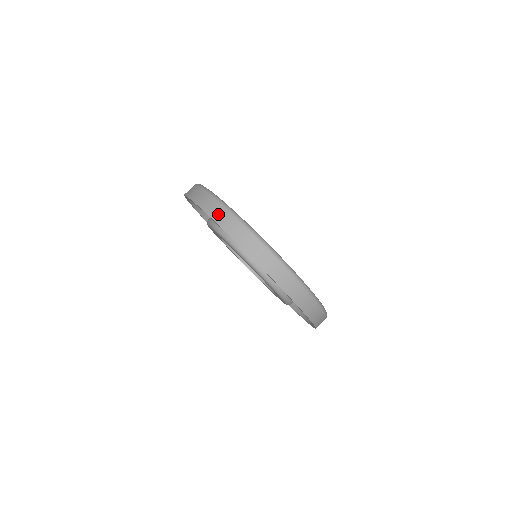
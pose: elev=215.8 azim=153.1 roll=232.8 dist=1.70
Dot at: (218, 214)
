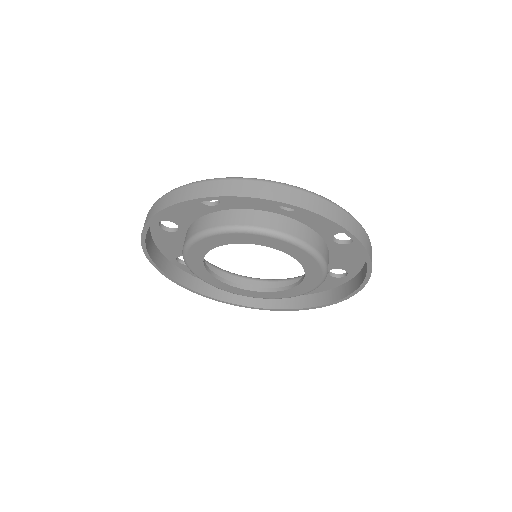
Dot at: (148, 215)
